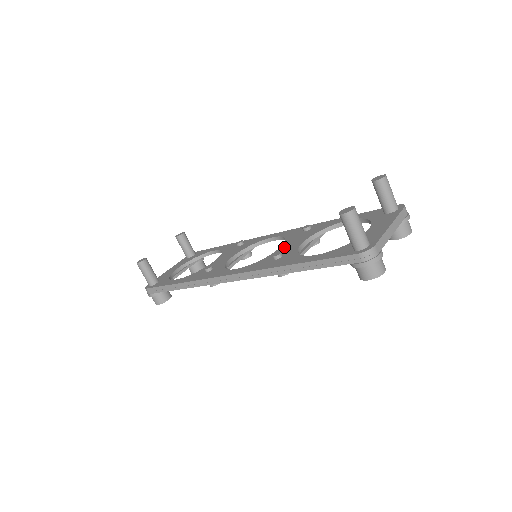
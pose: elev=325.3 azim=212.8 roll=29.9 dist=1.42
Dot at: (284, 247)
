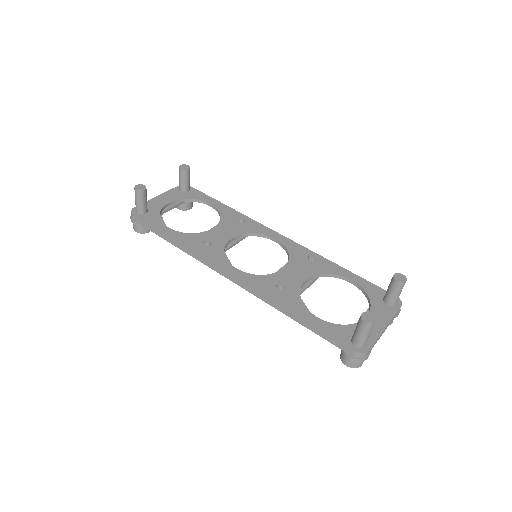
Dot at: (287, 272)
